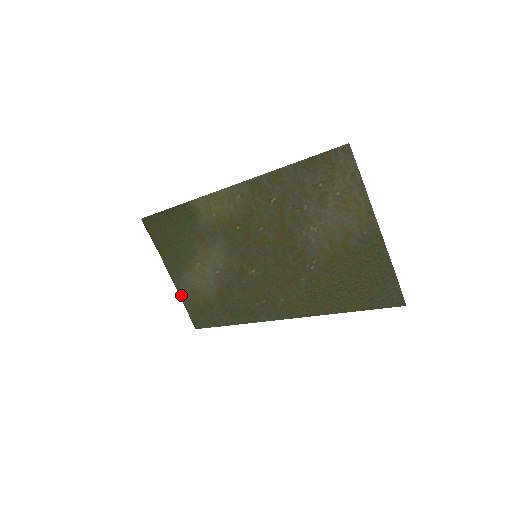
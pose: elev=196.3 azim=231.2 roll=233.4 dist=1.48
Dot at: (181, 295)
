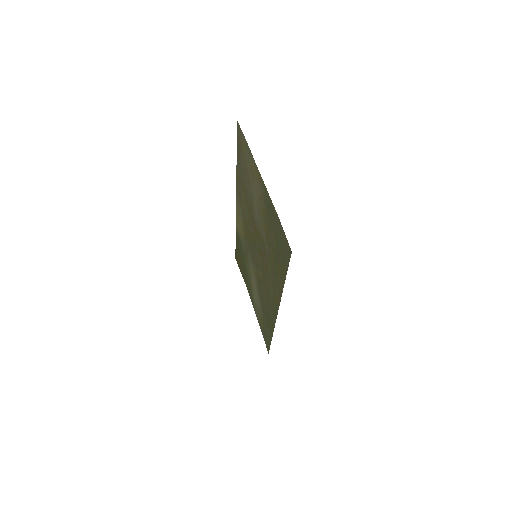
Dot at: (258, 320)
